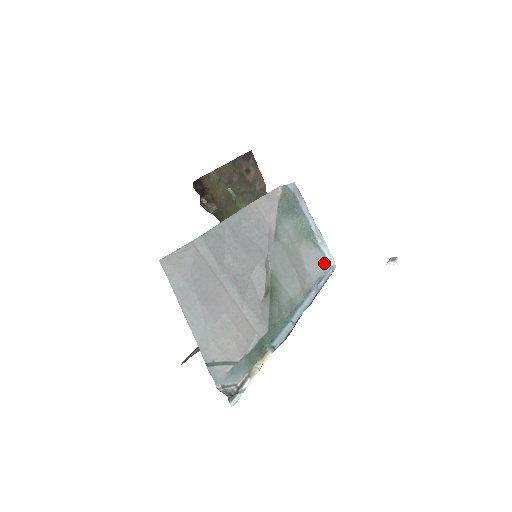
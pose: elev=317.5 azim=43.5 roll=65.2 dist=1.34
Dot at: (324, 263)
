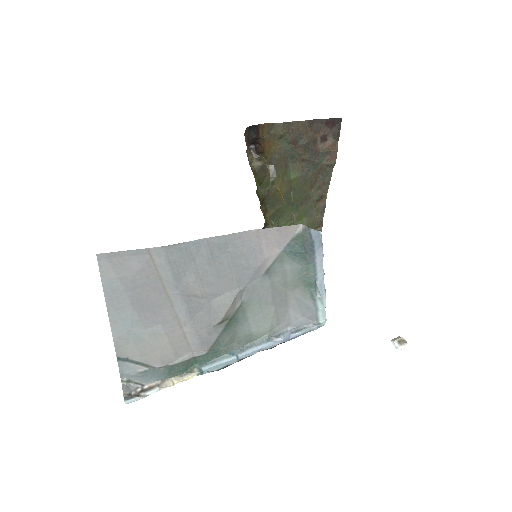
Dot at: (313, 316)
